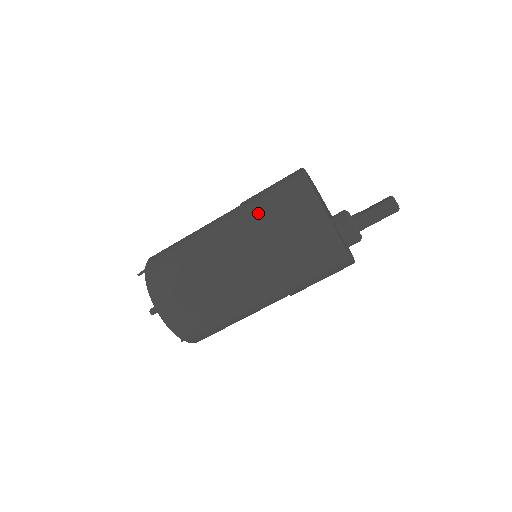
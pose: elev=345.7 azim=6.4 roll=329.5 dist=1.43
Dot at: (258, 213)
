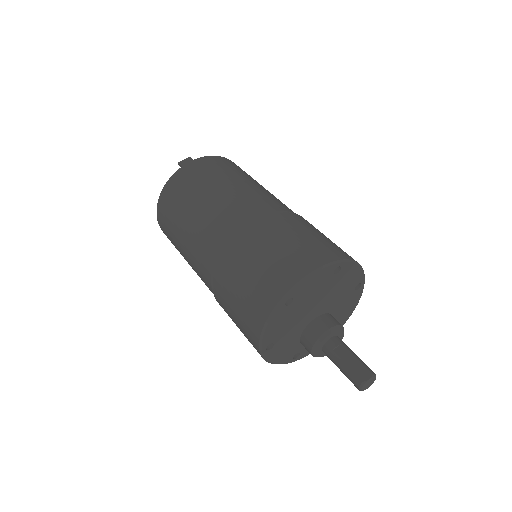
Dot at: (232, 267)
